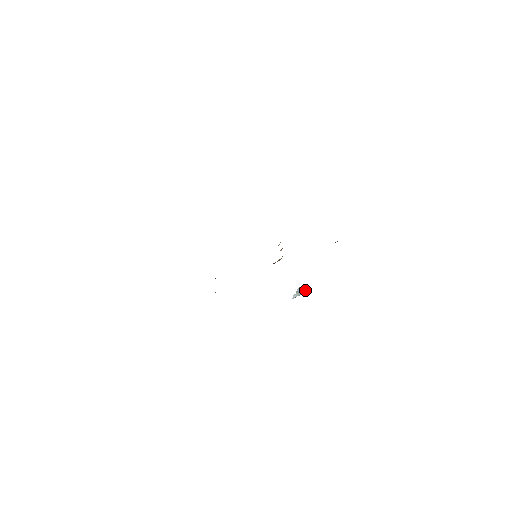
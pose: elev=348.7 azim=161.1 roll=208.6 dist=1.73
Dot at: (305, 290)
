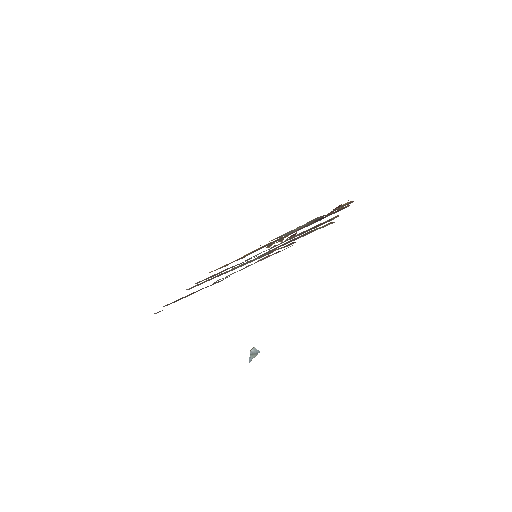
Dot at: (257, 351)
